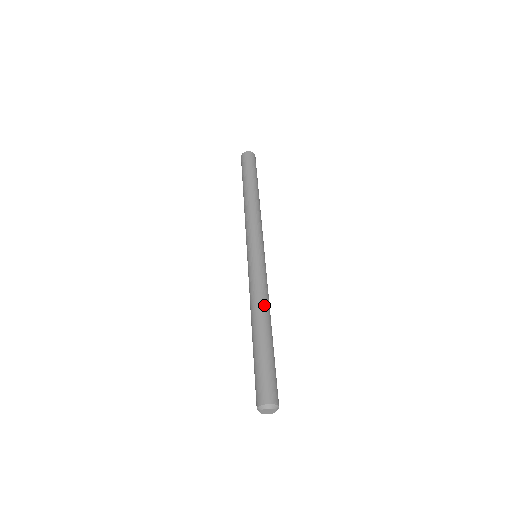
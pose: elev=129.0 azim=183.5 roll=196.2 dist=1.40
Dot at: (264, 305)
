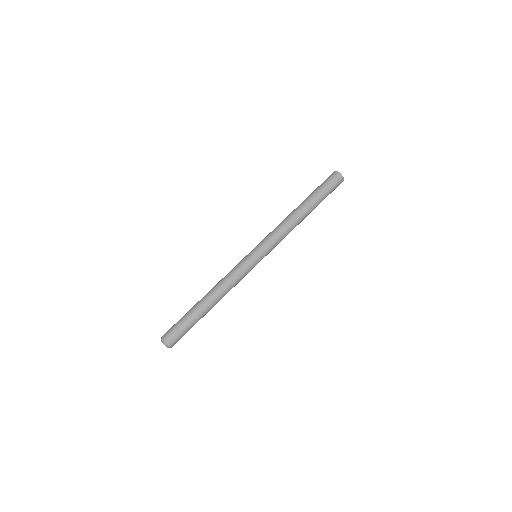
Dot at: (217, 287)
